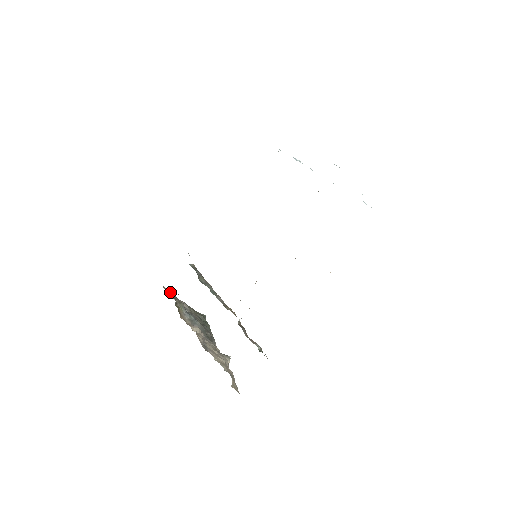
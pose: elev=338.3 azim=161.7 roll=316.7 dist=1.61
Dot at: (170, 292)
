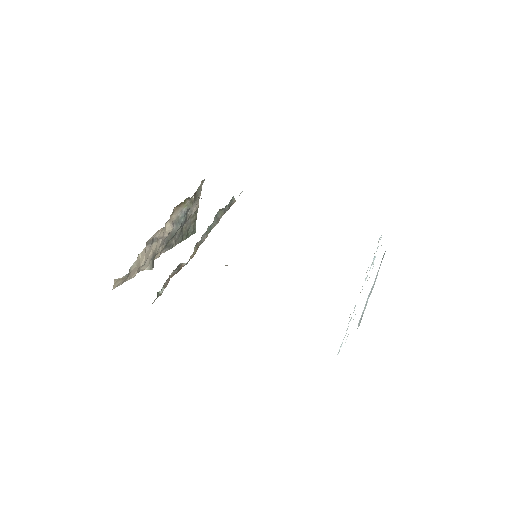
Dot at: occluded
